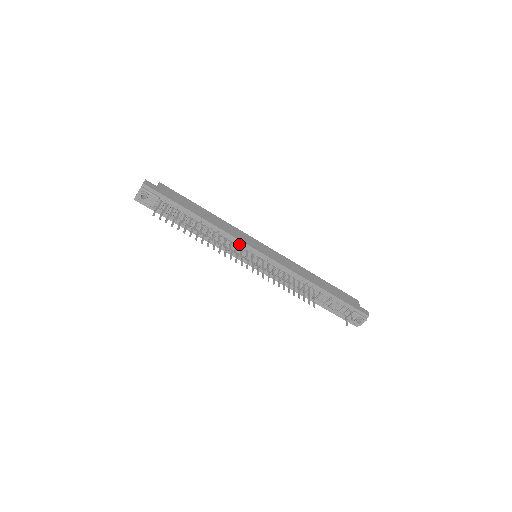
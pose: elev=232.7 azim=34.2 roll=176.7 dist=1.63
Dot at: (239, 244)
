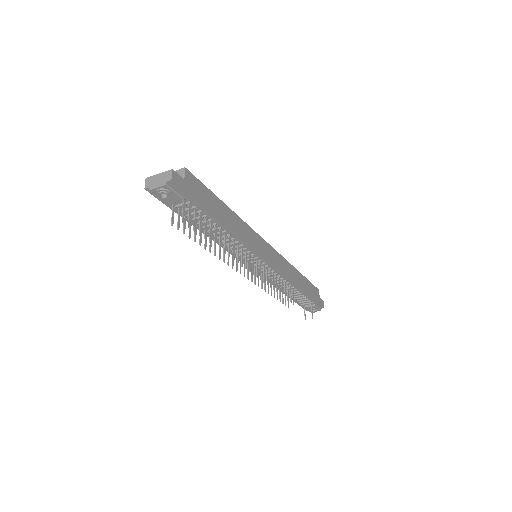
Dot at: (249, 251)
